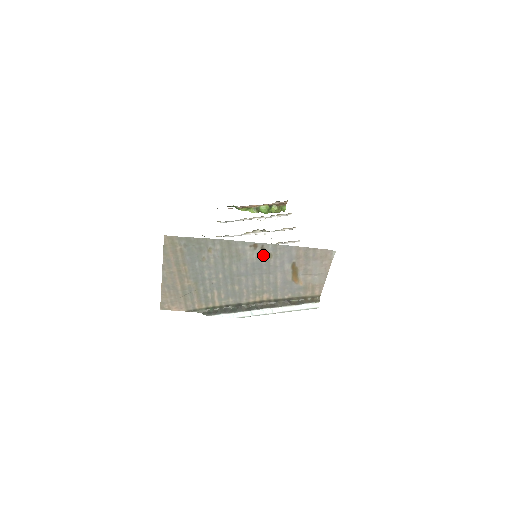
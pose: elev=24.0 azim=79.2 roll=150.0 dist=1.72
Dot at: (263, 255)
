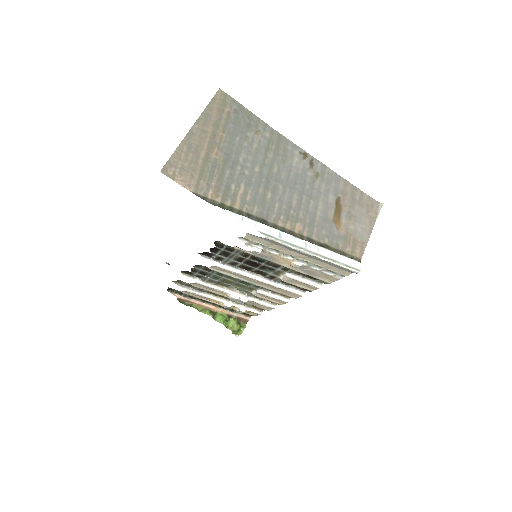
Dot at: (310, 170)
